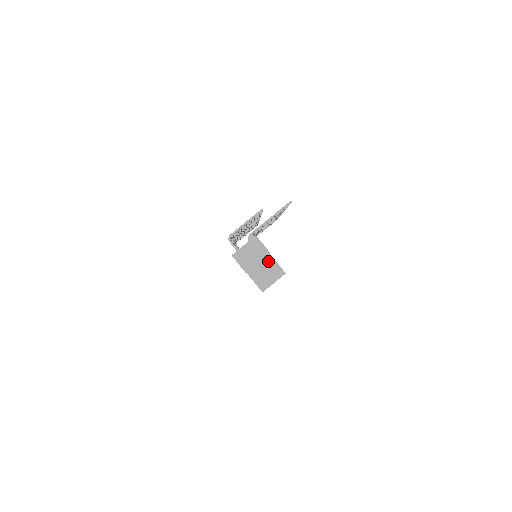
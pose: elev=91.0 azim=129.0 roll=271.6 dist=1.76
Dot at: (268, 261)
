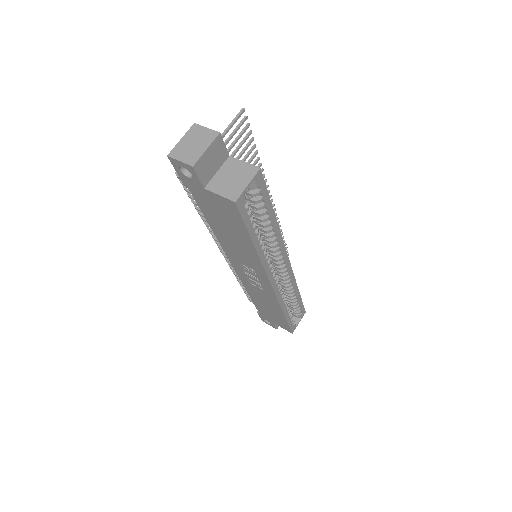
Dot at: (230, 164)
